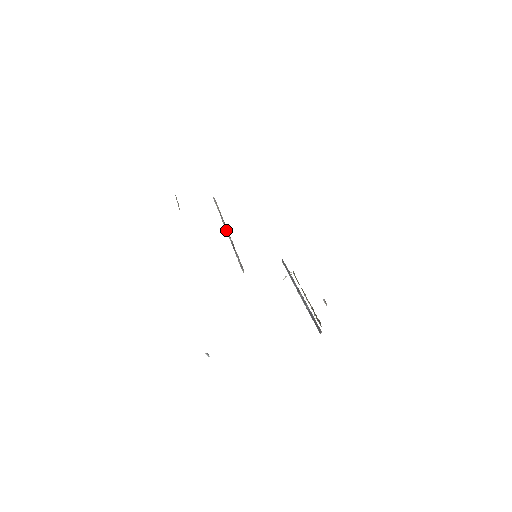
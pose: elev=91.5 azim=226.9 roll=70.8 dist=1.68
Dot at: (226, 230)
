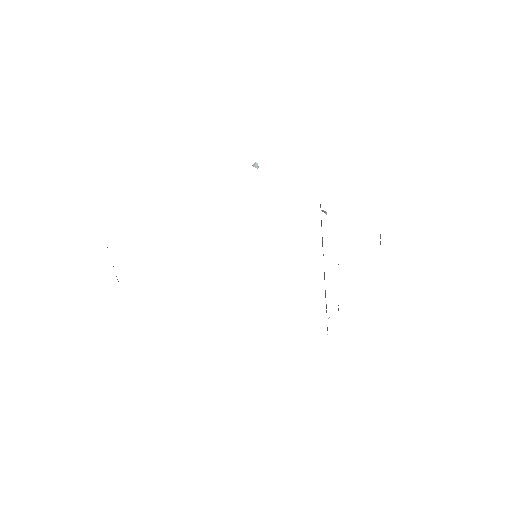
Dot at: occluded
